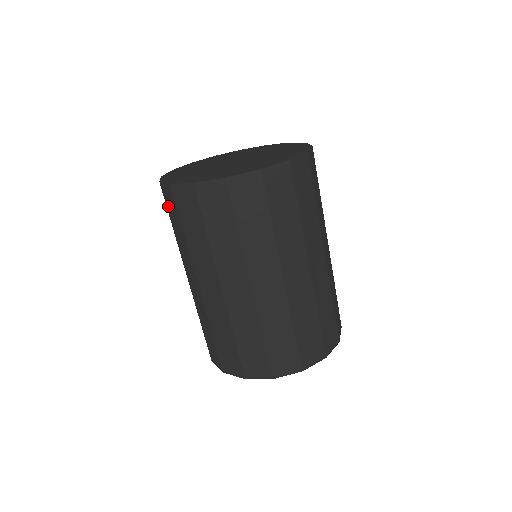
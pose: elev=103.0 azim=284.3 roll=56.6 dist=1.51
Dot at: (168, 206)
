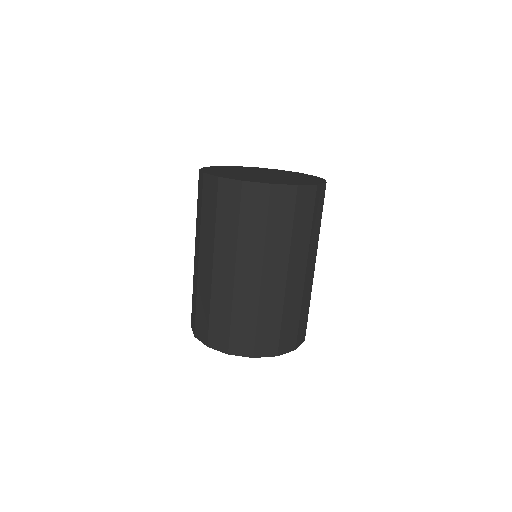
Dot at: (199, 190)
